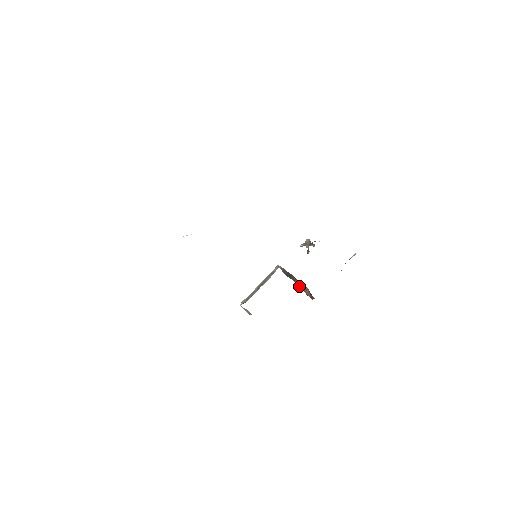
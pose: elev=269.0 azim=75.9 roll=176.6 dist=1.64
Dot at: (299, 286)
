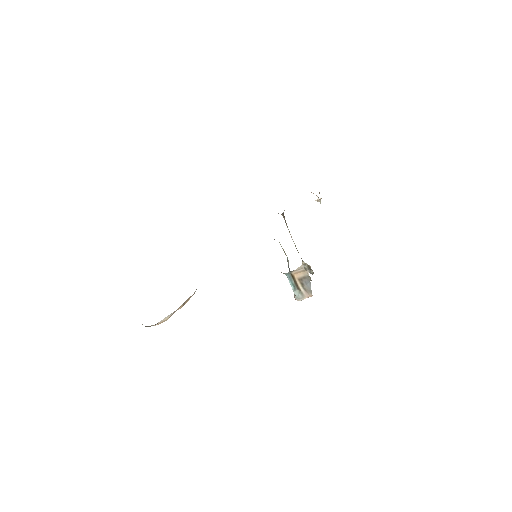
Dot at: occluded
